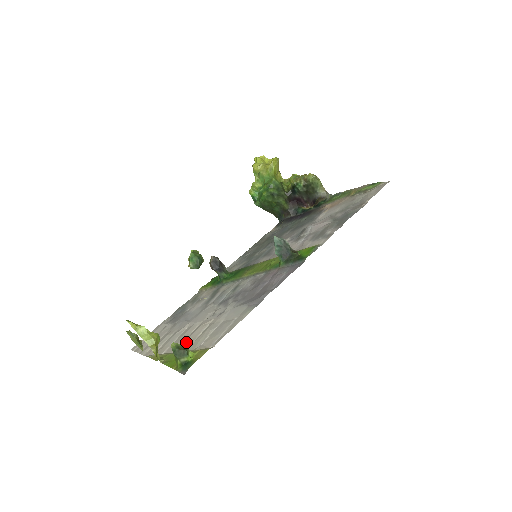
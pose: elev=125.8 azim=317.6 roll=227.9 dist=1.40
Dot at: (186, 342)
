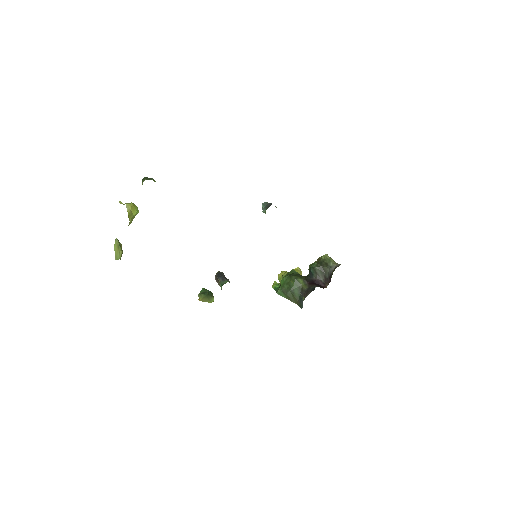
Dot at: occluded
